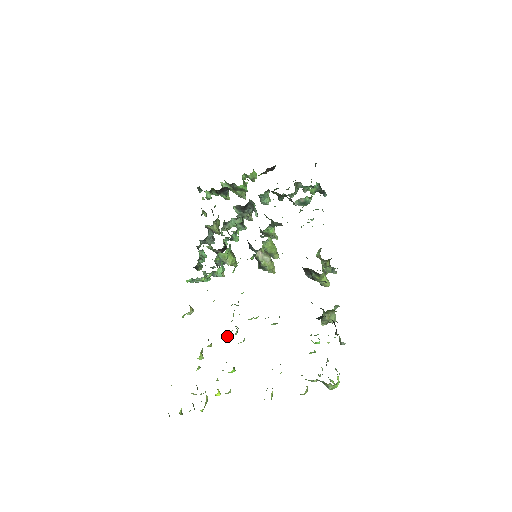
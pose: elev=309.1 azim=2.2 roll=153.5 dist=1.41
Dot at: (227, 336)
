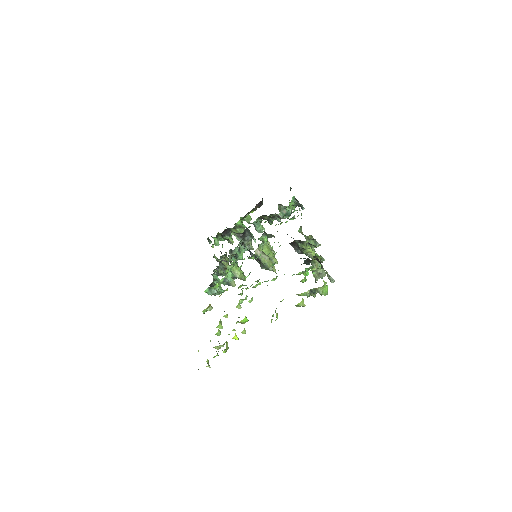
Dot at: (239, 304)
